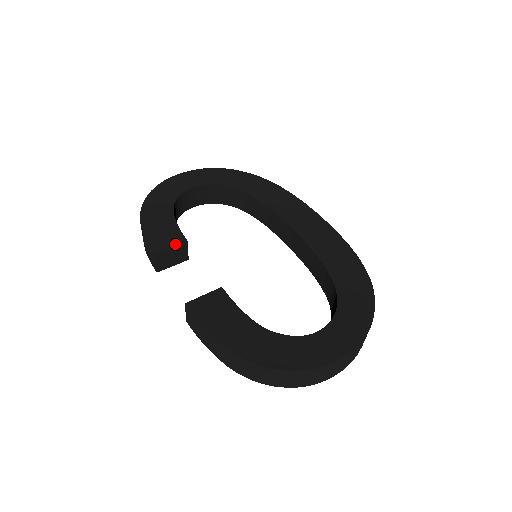
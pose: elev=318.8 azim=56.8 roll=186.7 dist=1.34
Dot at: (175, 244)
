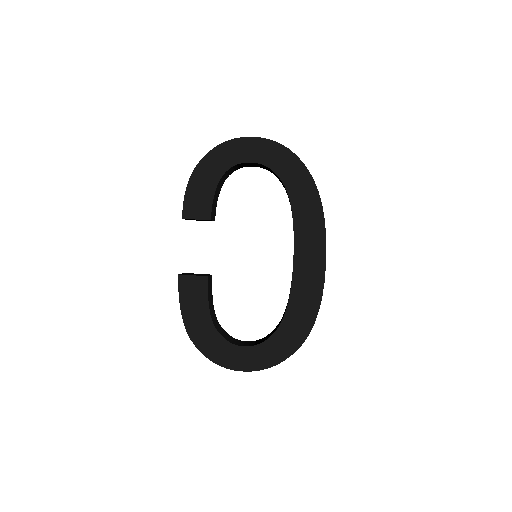
Dot at: (200, 219)
